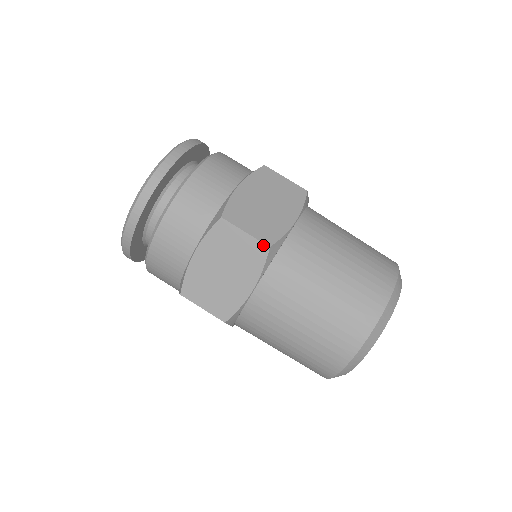
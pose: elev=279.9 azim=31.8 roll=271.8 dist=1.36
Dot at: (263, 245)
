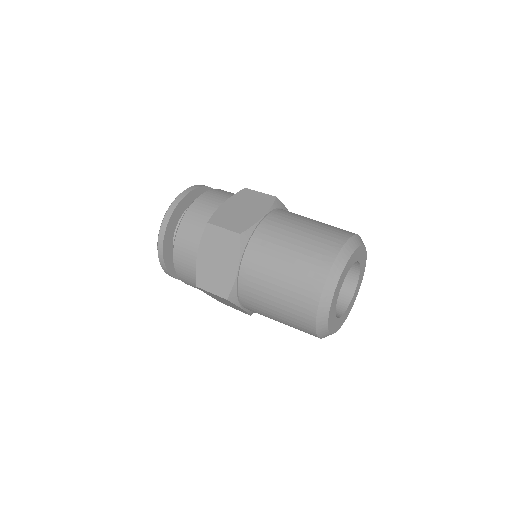
Dot at: occluded
